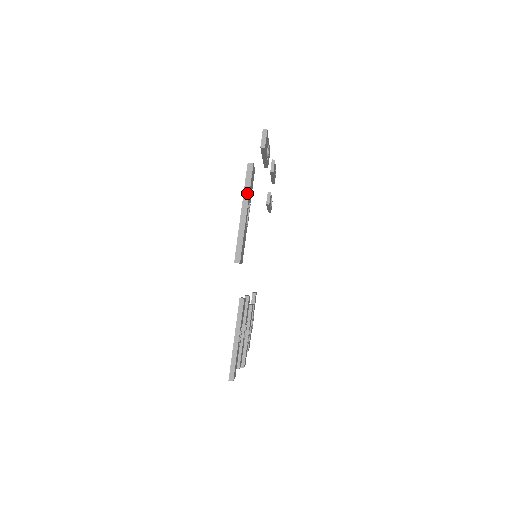
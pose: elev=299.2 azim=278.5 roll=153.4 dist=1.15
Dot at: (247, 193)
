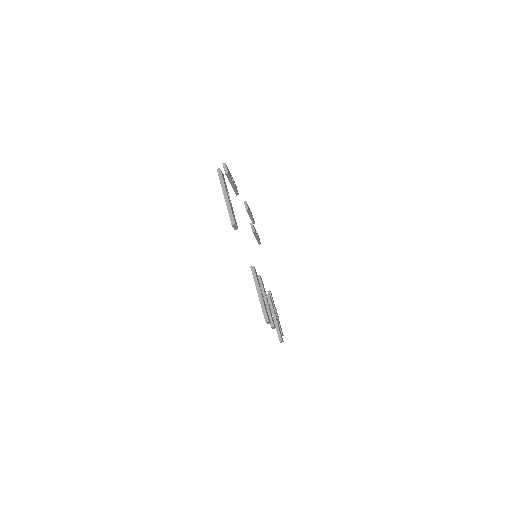
Dot at: (223, 185)
